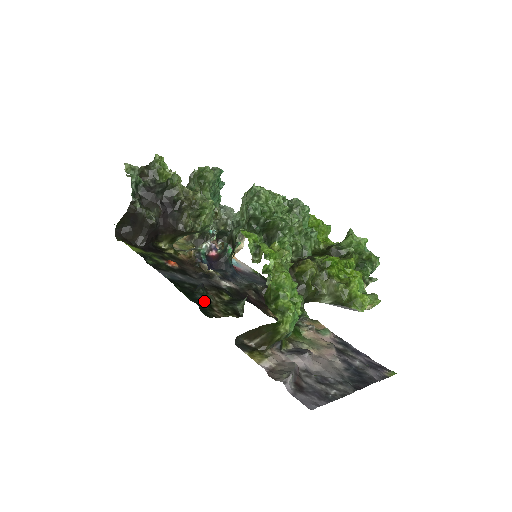
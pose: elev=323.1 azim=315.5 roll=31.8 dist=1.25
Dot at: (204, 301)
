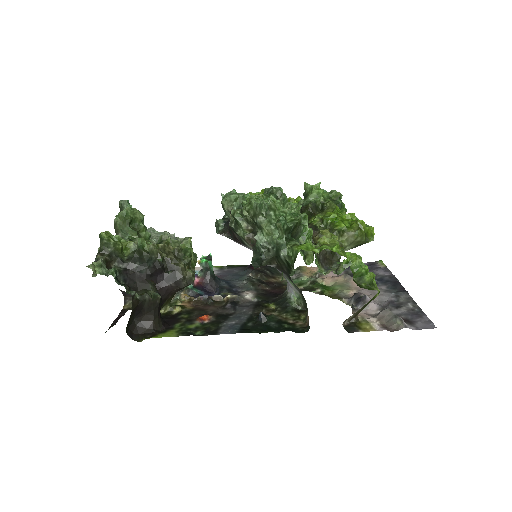
Dot at: (281, 324)
